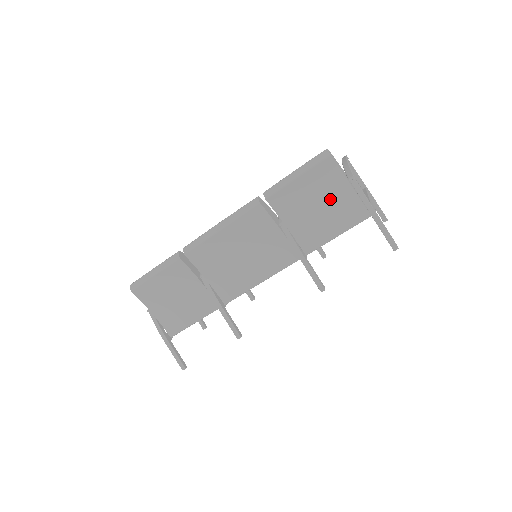
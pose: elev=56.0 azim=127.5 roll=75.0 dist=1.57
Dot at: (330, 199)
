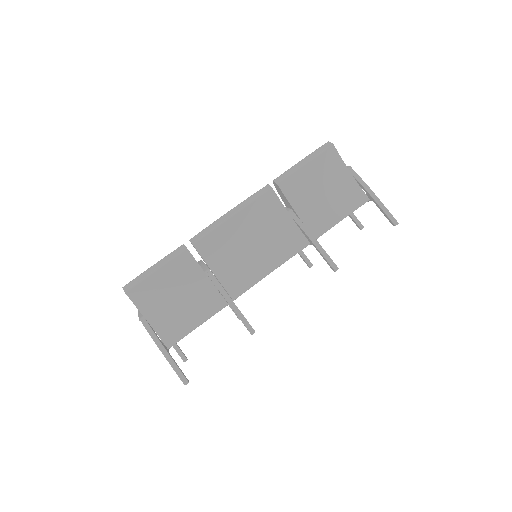
Dot at: (334, 185)
